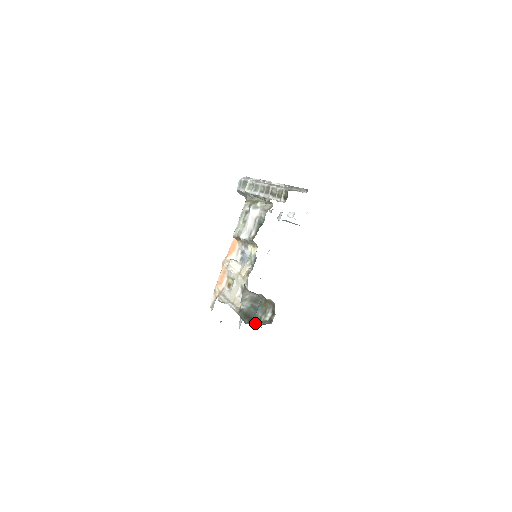
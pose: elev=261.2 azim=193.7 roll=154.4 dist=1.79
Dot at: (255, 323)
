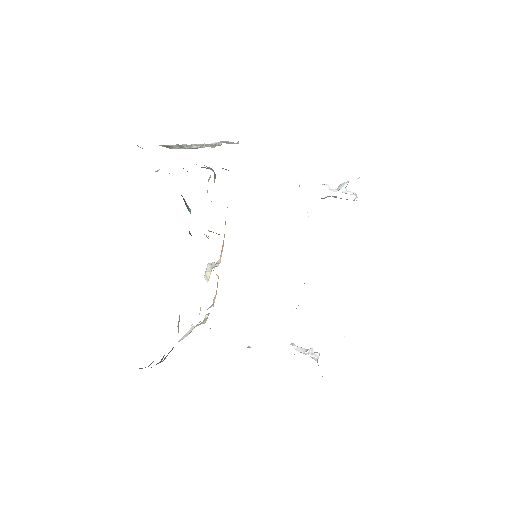
Dot at: occluded
